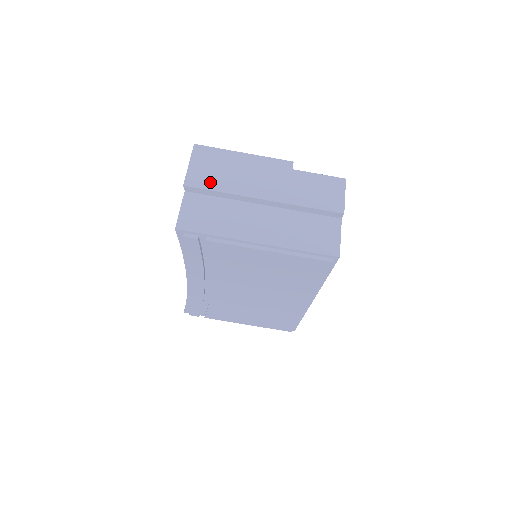
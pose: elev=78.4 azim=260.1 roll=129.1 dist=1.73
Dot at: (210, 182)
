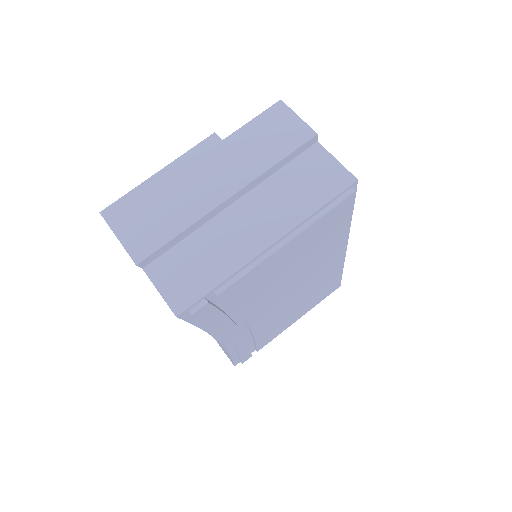
Dot at: (159, 234)
